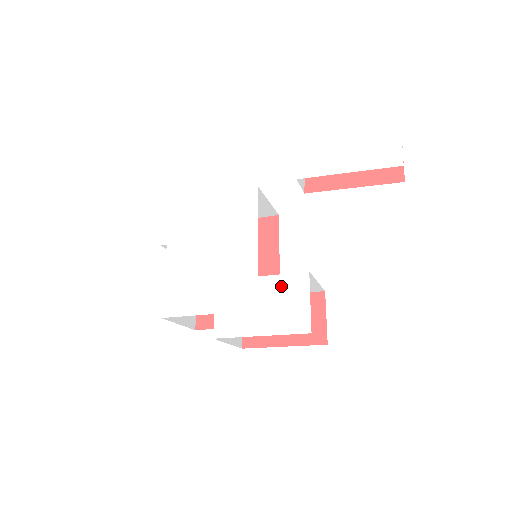
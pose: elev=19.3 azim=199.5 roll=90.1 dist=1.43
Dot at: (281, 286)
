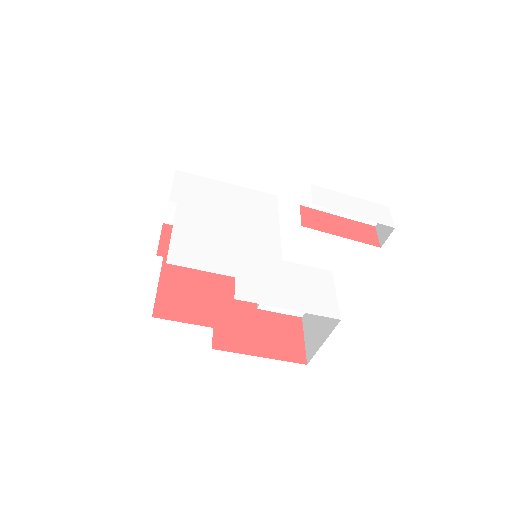
Dot at: (307, 274)
